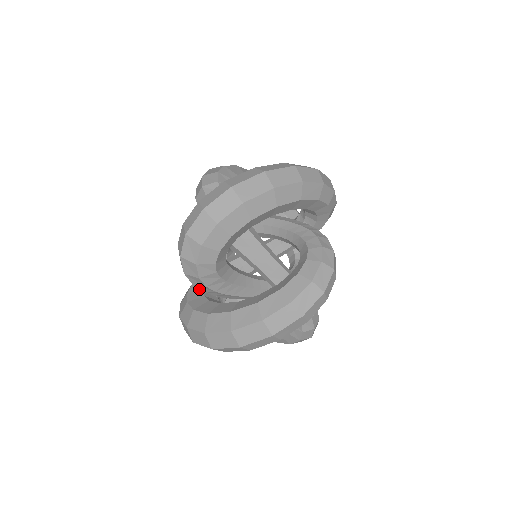
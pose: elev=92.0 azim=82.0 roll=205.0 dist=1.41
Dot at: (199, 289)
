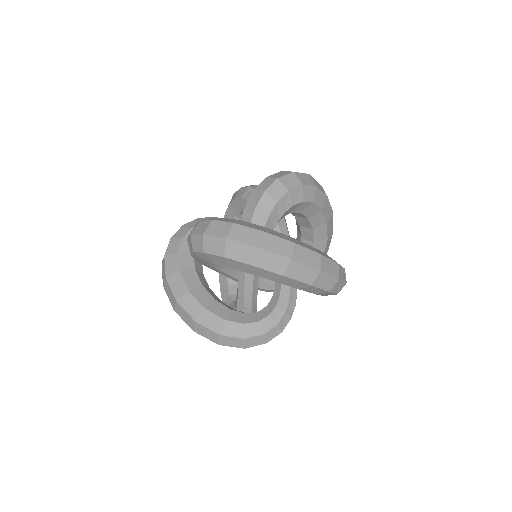
Dot at: occluded
